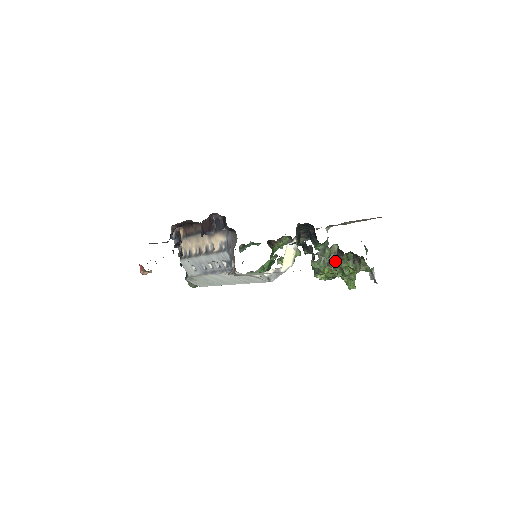
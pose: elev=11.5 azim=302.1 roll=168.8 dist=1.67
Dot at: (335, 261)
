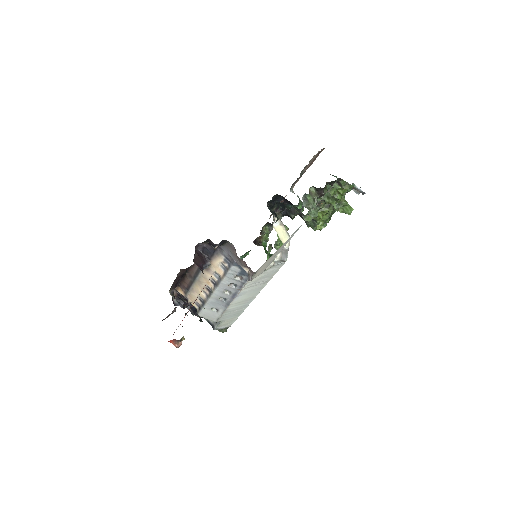
Dot at: occluded
